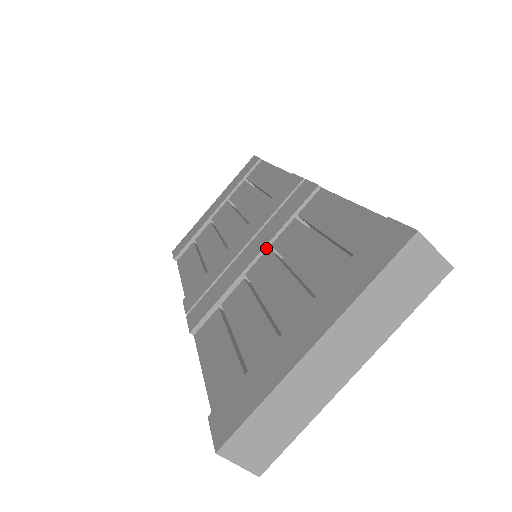
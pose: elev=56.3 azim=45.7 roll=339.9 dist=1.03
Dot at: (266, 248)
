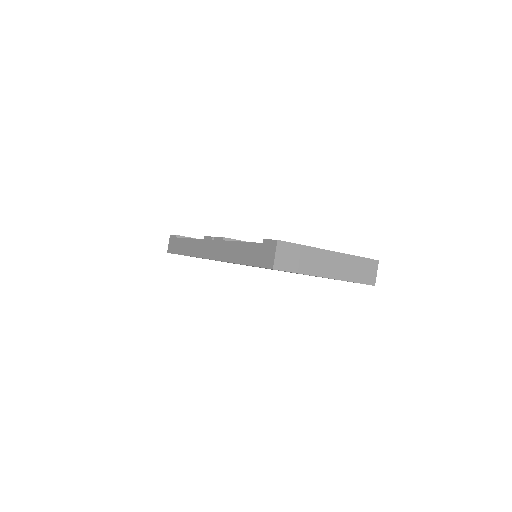
Dot at: occluded
